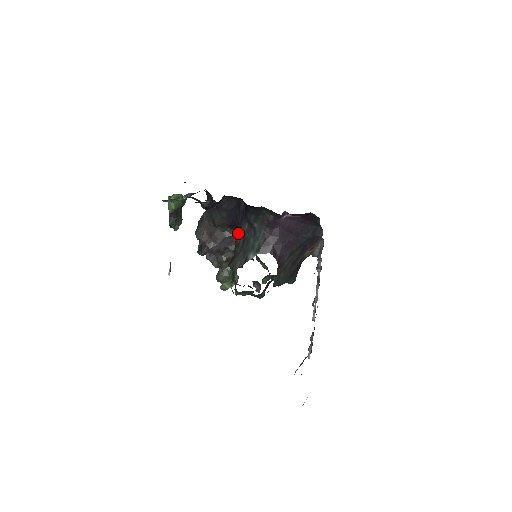
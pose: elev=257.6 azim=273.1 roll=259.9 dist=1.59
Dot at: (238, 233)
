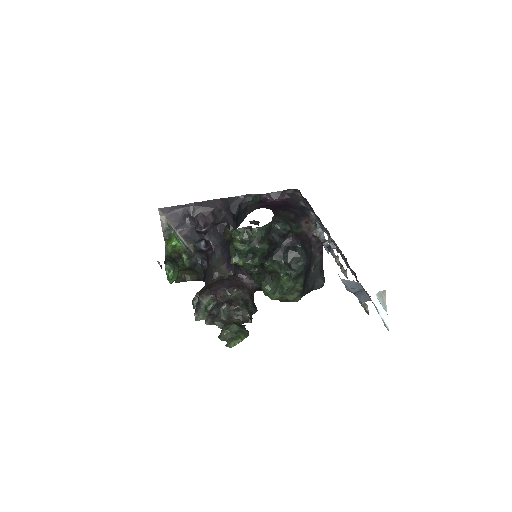
Dot at: occluded
